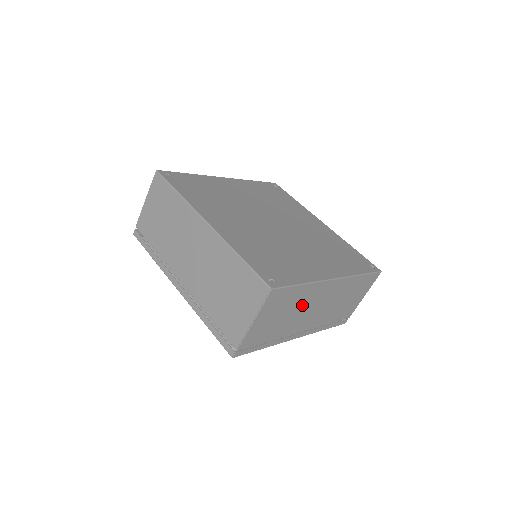
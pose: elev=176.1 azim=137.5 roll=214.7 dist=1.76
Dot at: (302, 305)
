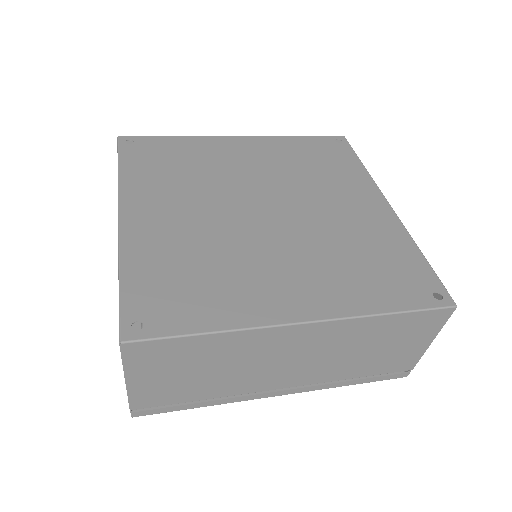
Dot at: (241, 359)
